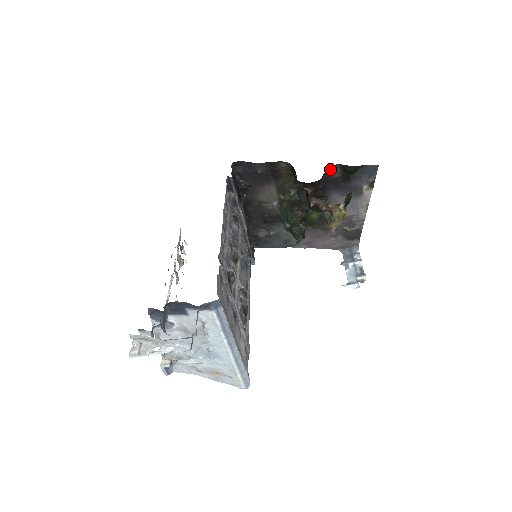
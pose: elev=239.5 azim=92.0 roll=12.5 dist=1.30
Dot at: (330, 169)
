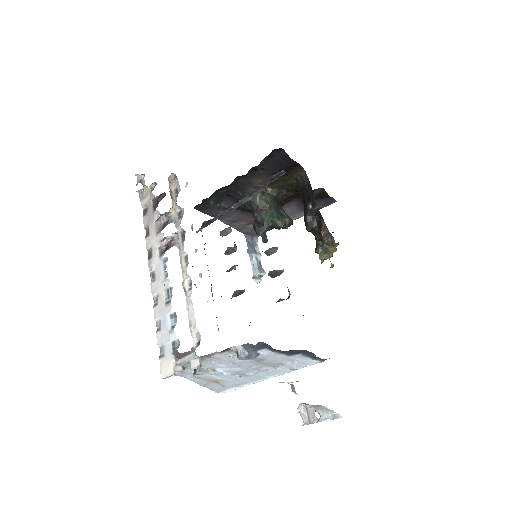
Dot at: (317, 189)
